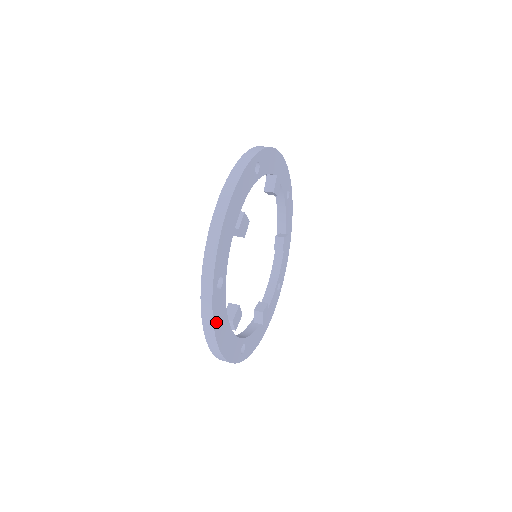
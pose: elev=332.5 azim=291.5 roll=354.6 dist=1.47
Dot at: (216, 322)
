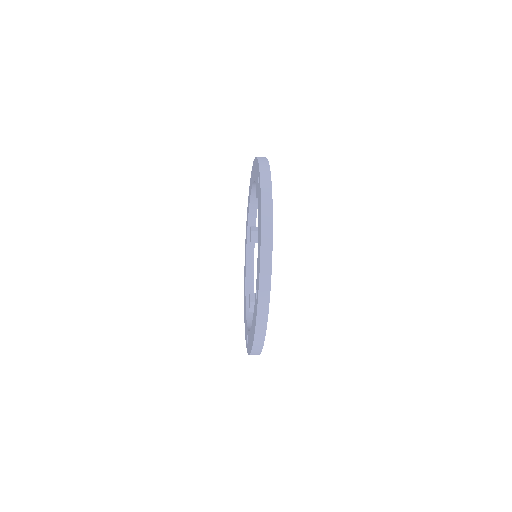
Dot at: occluded
